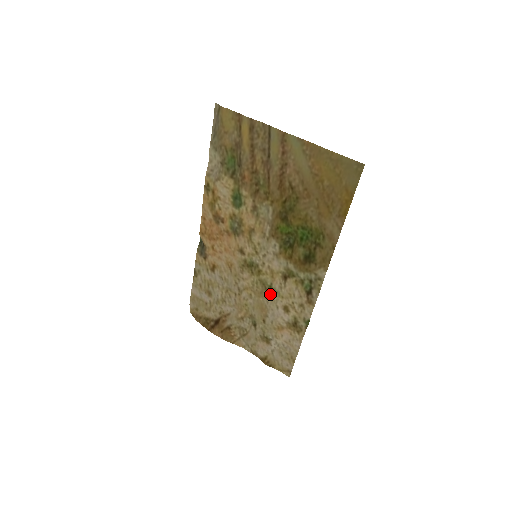
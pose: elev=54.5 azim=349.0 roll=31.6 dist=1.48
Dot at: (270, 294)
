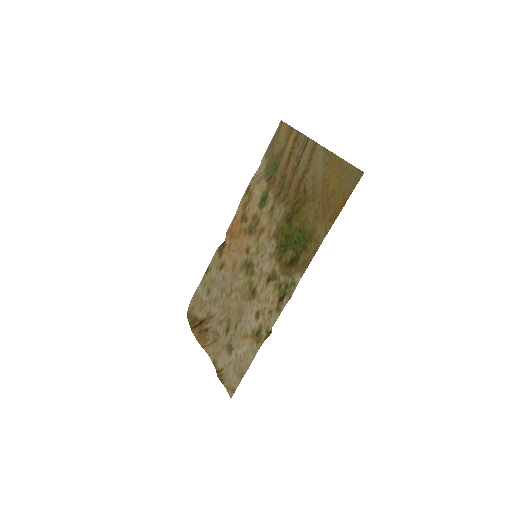
Dot at: (251, 297)
